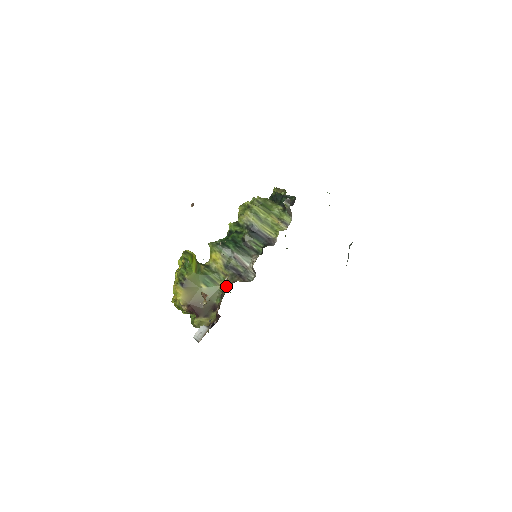
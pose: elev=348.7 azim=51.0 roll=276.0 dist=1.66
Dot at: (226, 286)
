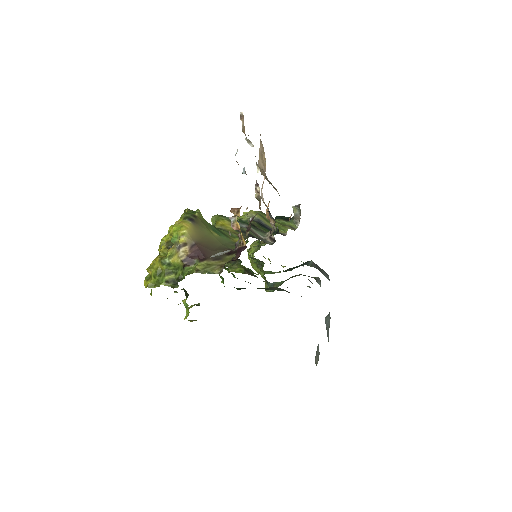
Dot at: occluded
